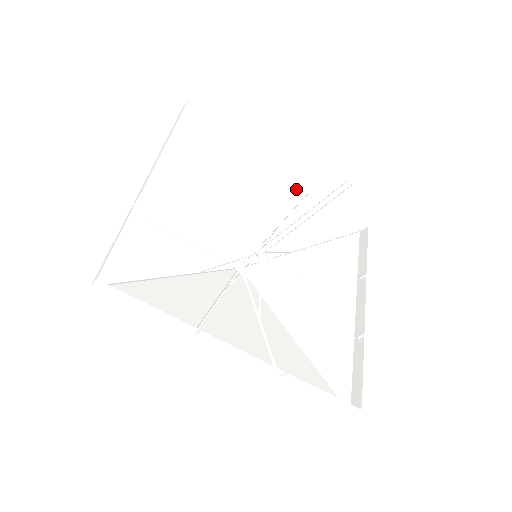
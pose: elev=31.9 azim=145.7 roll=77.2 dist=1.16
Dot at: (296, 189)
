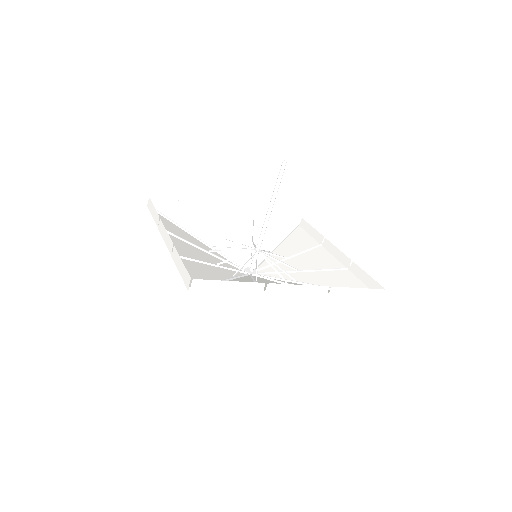
Dot at: (245, 219)
